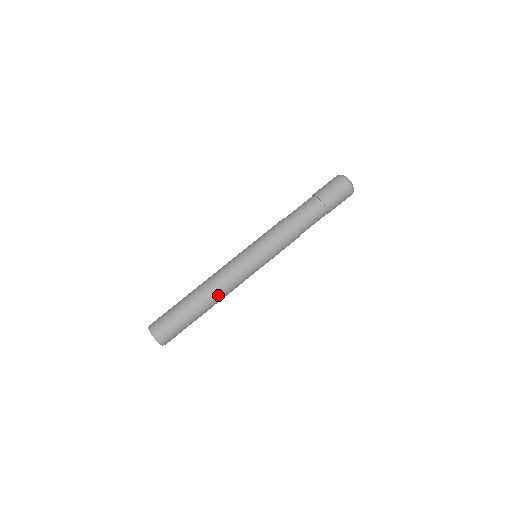
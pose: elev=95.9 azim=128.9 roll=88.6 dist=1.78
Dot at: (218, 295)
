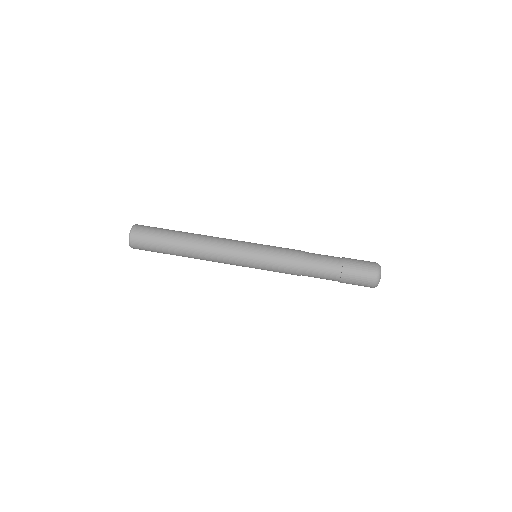
Dot at: (200, 251)
